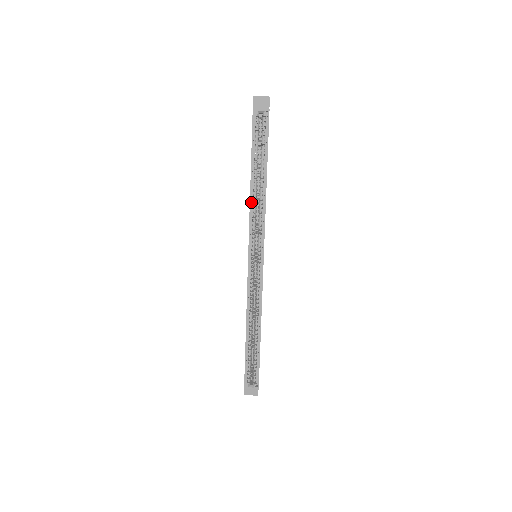
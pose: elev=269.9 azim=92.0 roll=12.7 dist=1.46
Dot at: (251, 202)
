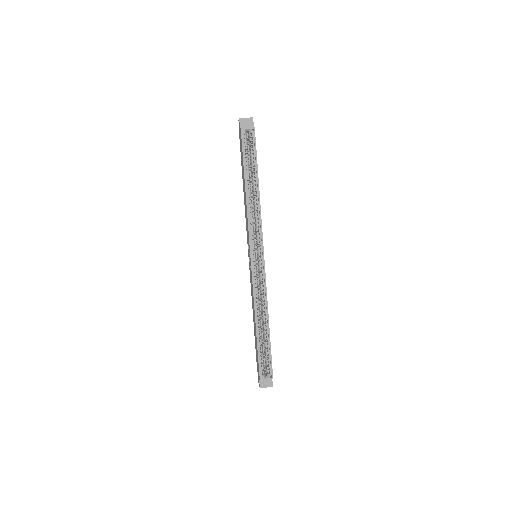
Dot at: (248, 207)
